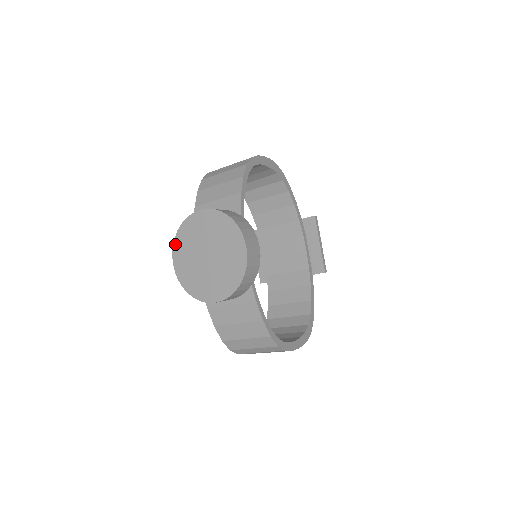
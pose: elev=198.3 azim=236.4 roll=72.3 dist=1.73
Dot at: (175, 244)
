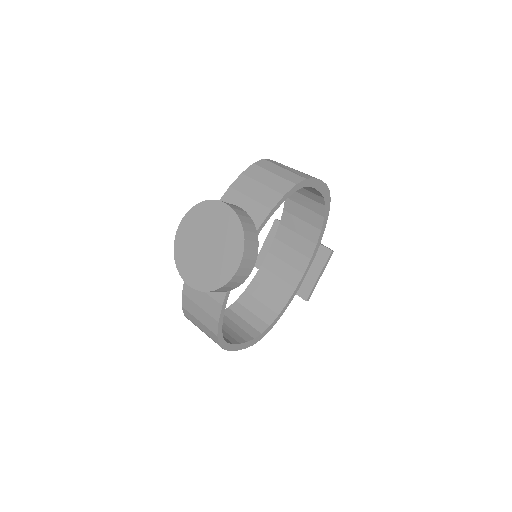
Dot at: (190, 212)
